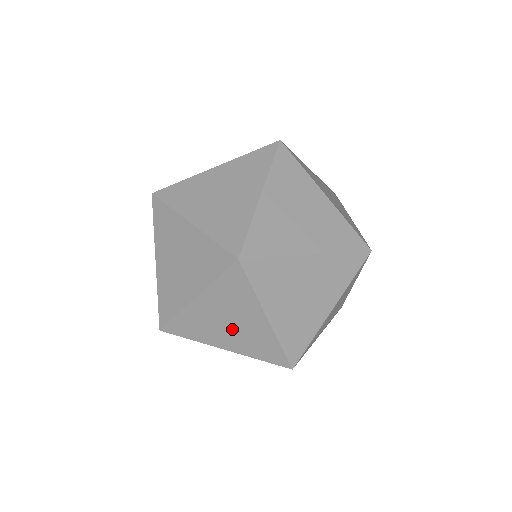
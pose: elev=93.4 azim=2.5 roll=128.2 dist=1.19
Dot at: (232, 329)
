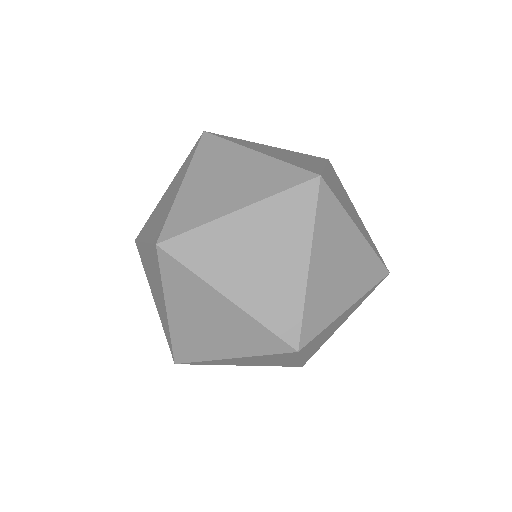
Dot at: occluded
